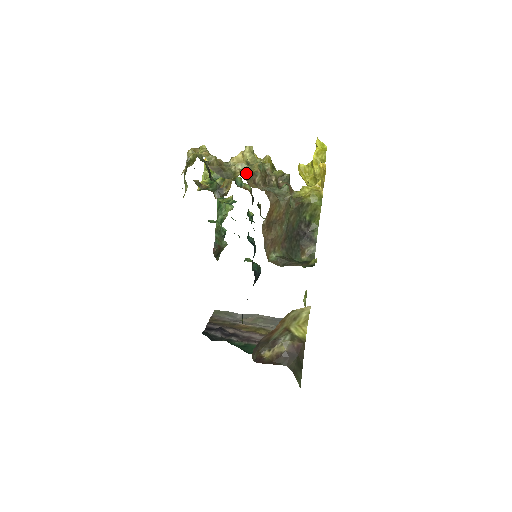
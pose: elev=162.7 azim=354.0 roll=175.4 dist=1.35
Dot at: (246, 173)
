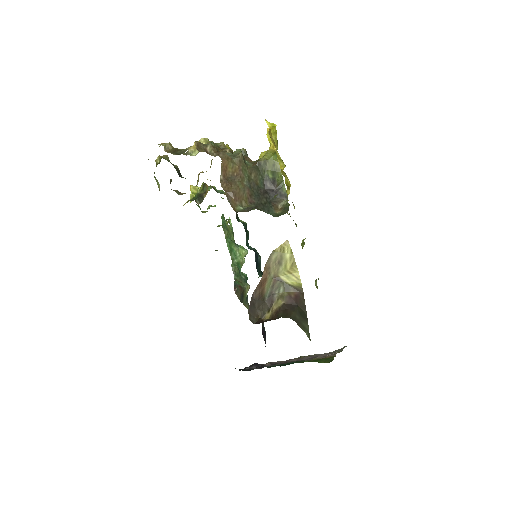
Dot at: (195, 143)
